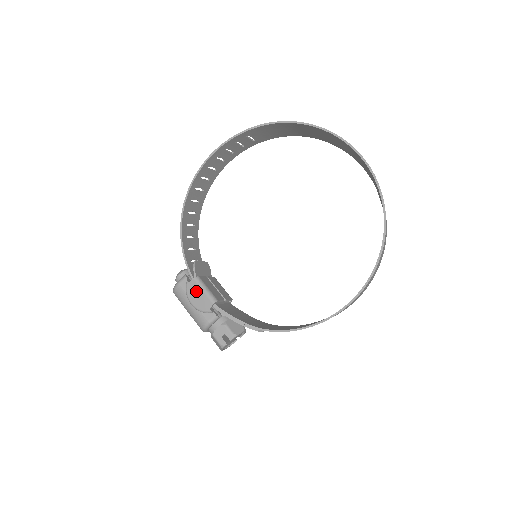
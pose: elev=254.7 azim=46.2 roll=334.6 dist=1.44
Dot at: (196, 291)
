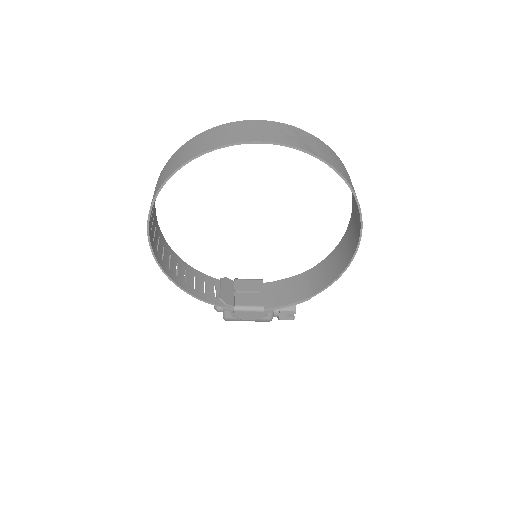
Dot at: (244, 314)
